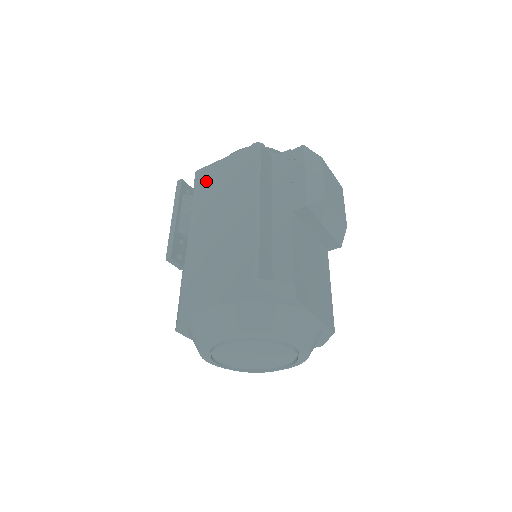
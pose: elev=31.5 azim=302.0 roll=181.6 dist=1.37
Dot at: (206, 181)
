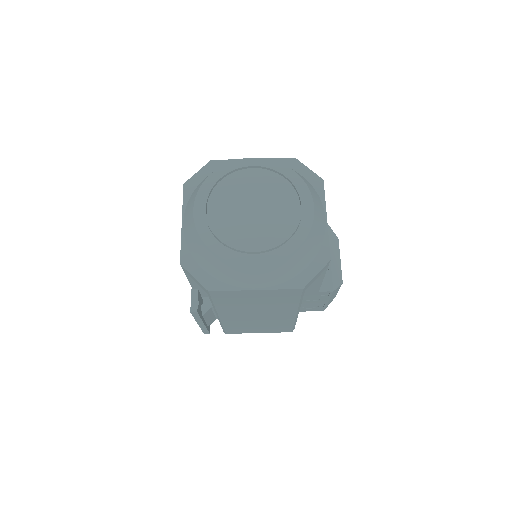
Dot at: occluded
